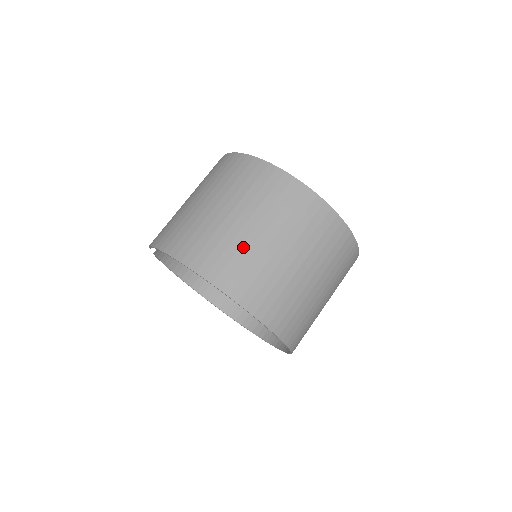
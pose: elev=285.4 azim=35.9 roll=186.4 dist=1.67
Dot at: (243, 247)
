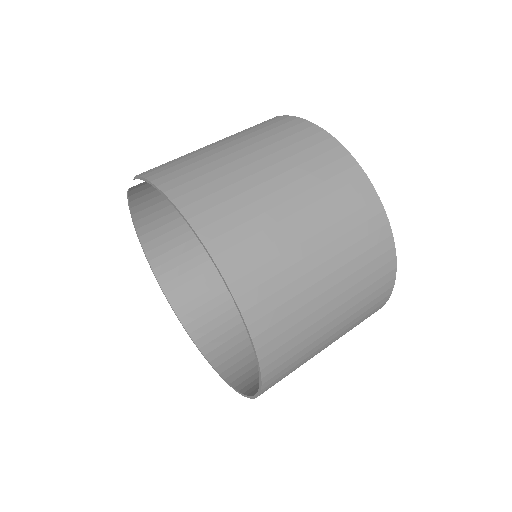
Dot at: (280, 242)
